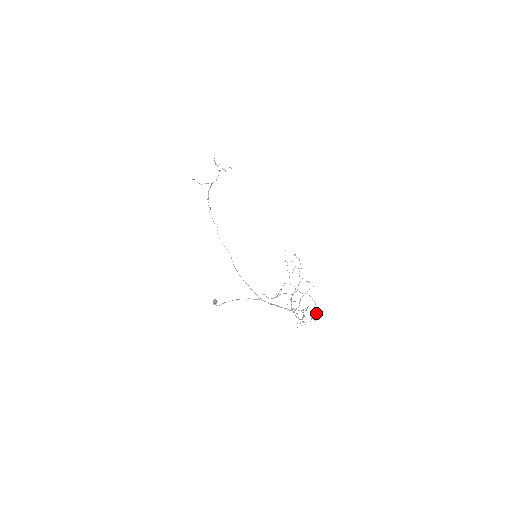
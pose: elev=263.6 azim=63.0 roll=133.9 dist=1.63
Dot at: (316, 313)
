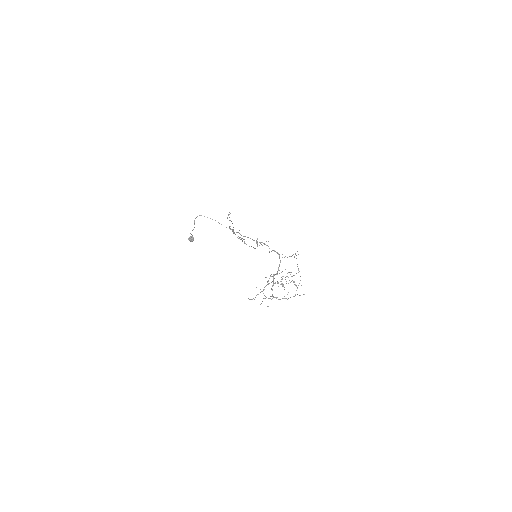
Dot at: occluded
